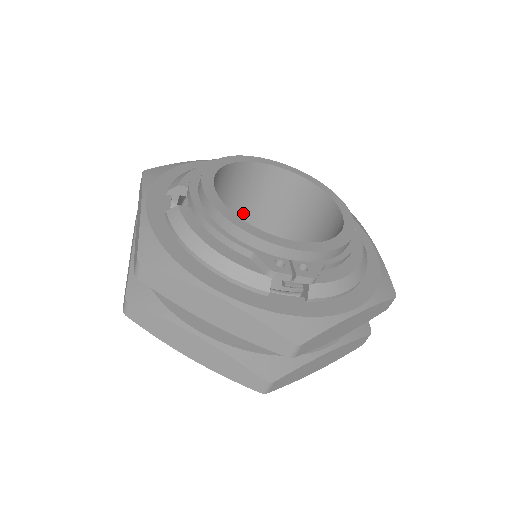
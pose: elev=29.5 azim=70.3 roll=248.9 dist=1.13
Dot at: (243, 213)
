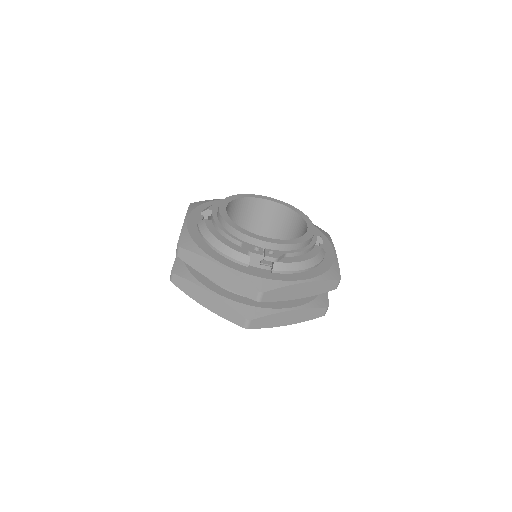
Dot at: (253, 232)
